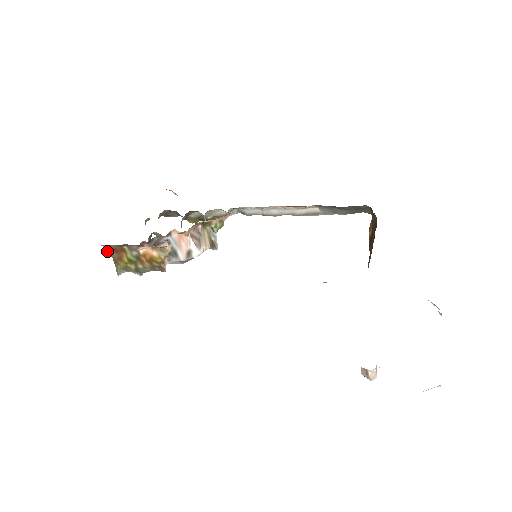
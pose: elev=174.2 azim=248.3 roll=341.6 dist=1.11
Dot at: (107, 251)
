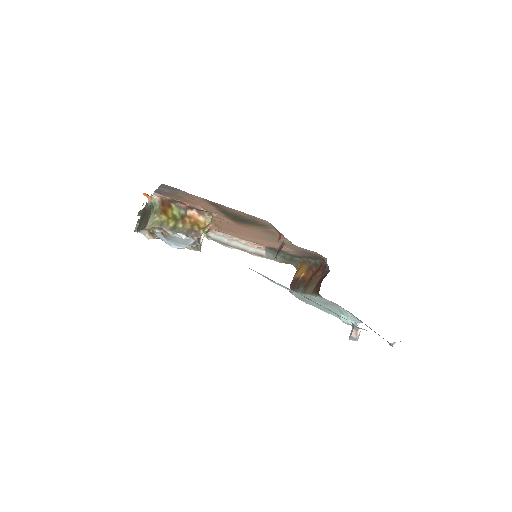
Dot at: (154, 201)
